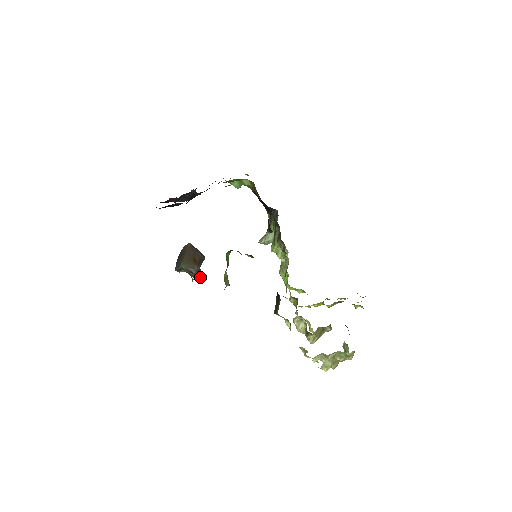
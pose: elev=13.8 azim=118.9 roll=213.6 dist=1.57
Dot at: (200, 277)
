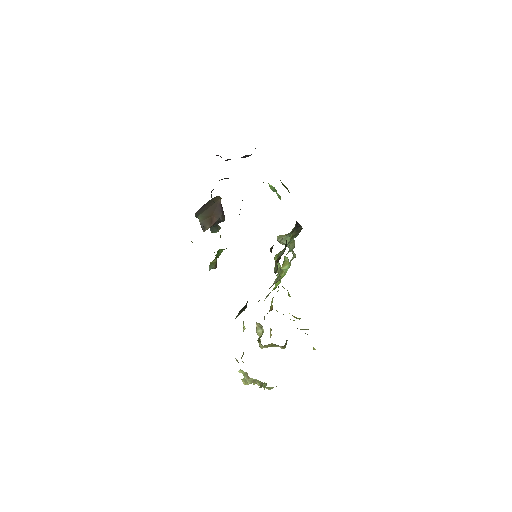
Dot at: (215, 230)
